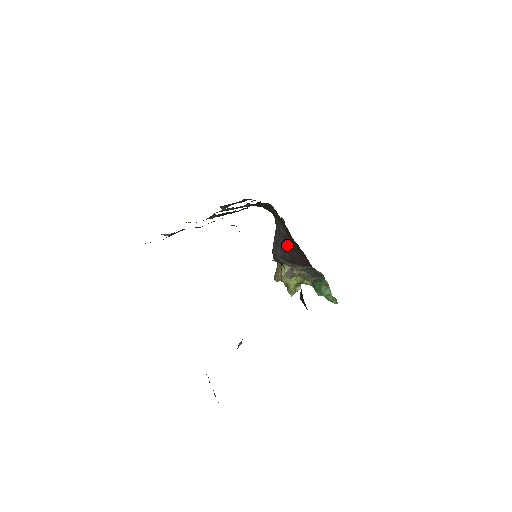
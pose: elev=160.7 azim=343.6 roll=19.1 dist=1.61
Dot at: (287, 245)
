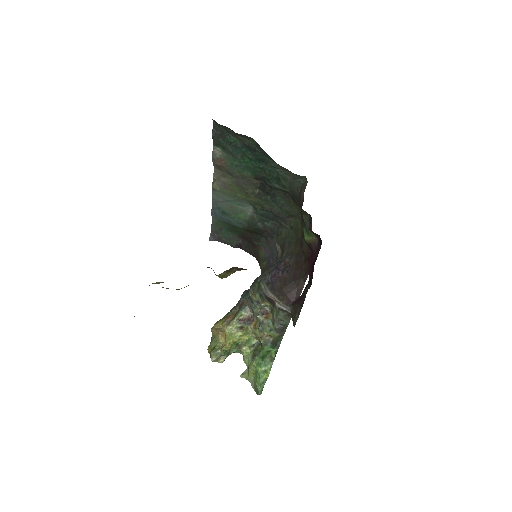
Dot at: (288, 272)
